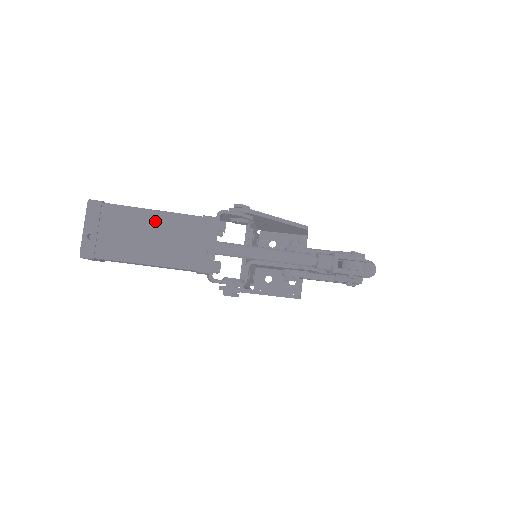
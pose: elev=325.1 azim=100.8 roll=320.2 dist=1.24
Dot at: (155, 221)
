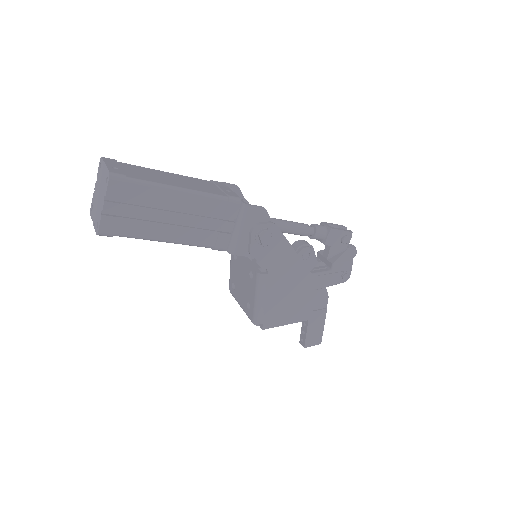
Dot at: (171, 175)
